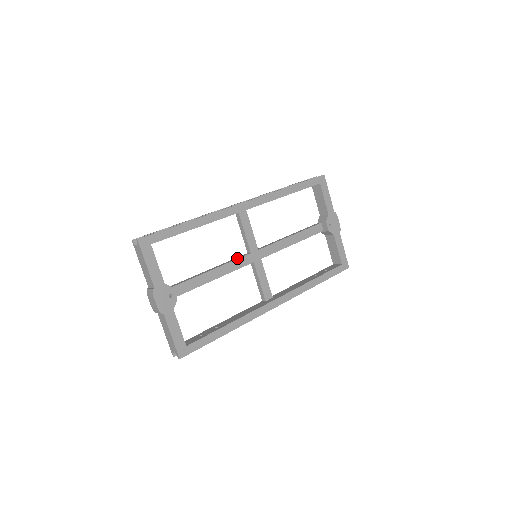
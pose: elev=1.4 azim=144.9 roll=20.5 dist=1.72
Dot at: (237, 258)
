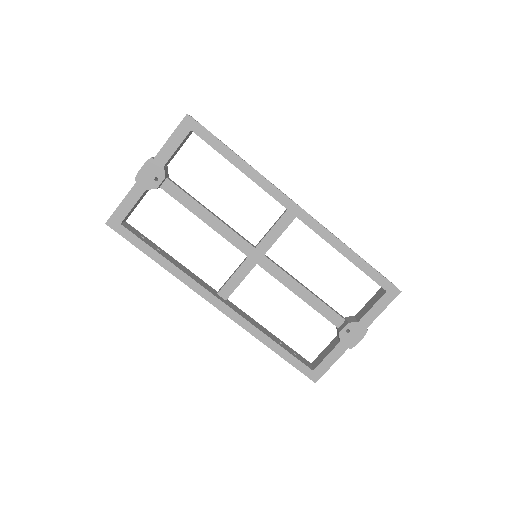
Dot at: occluded
